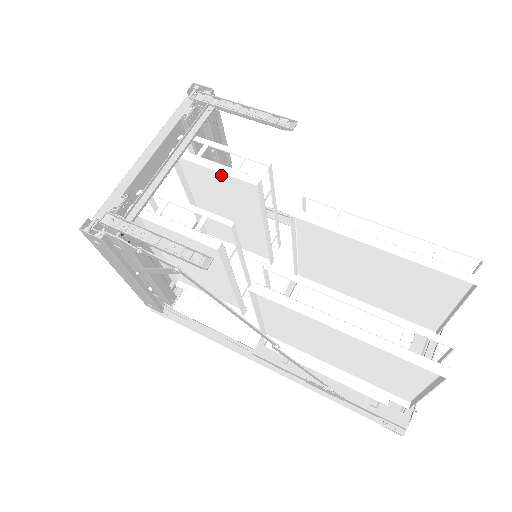
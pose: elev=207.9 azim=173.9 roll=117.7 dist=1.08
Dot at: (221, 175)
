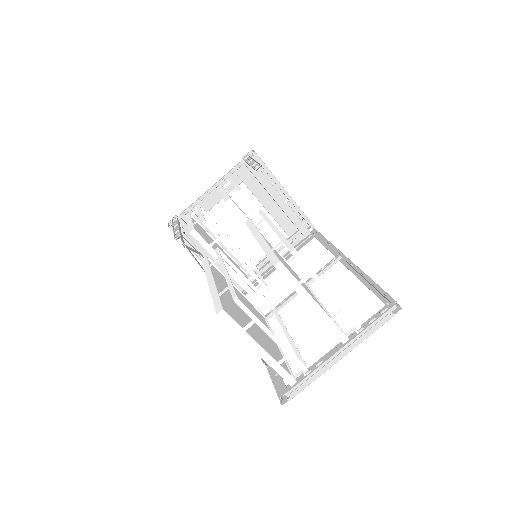
Dot at: occluded
